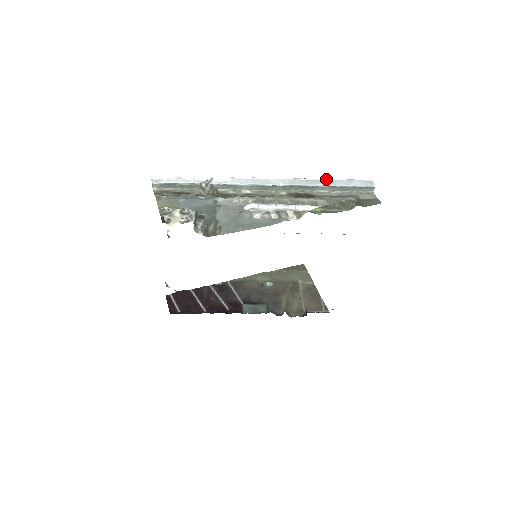
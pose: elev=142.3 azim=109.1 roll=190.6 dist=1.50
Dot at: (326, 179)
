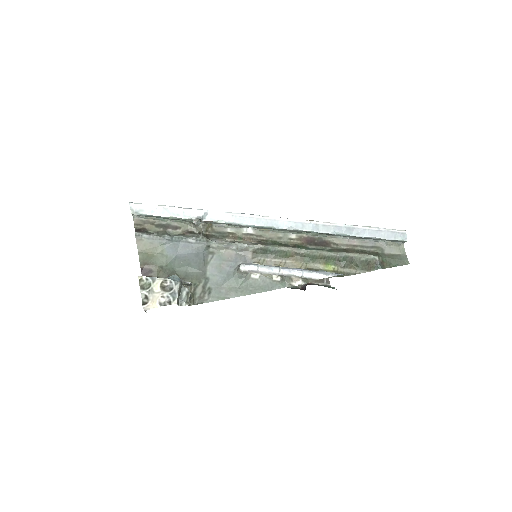
Dot at: (349, 225)
